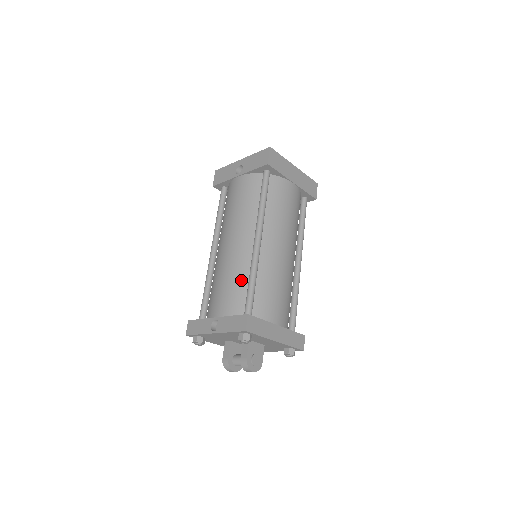
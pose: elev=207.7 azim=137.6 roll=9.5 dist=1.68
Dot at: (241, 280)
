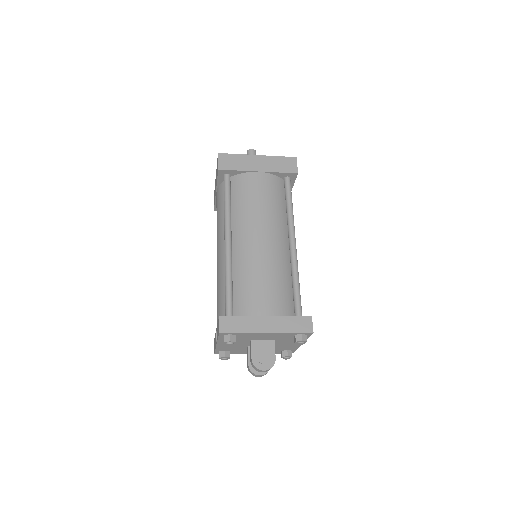
Dot at: (224, 286)
